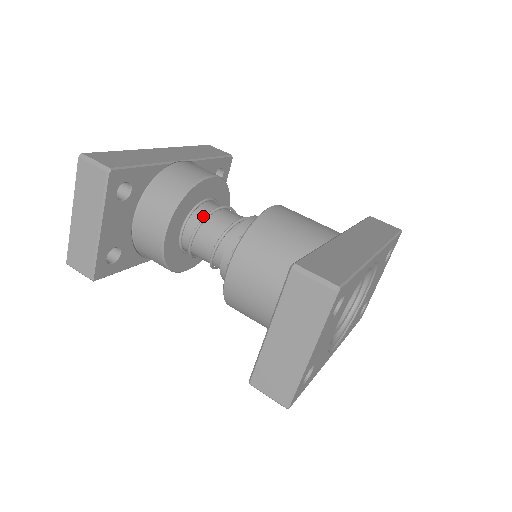
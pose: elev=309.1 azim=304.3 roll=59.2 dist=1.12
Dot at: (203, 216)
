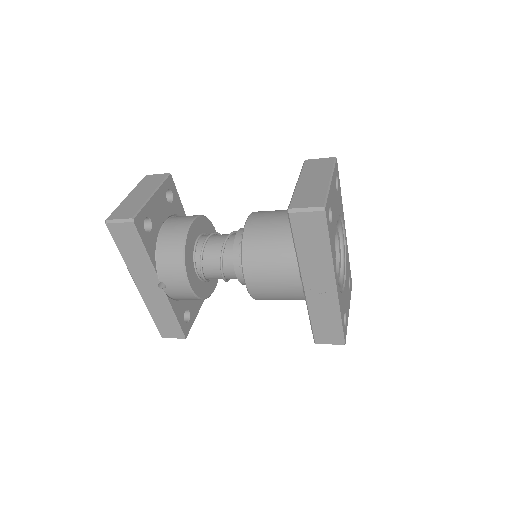
Dot at: occluded
